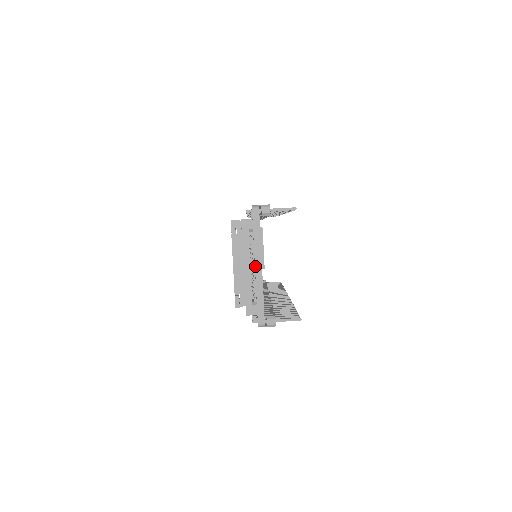
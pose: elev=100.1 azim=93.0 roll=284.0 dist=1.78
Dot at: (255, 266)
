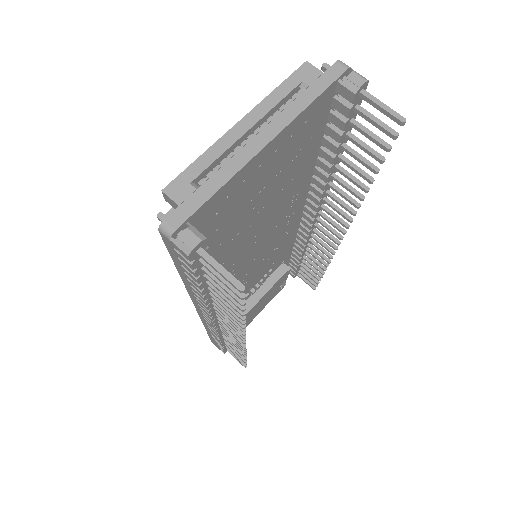
Dot at: (258, 133)
